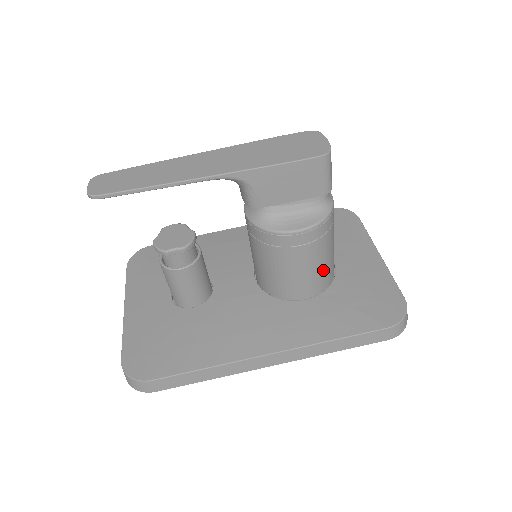
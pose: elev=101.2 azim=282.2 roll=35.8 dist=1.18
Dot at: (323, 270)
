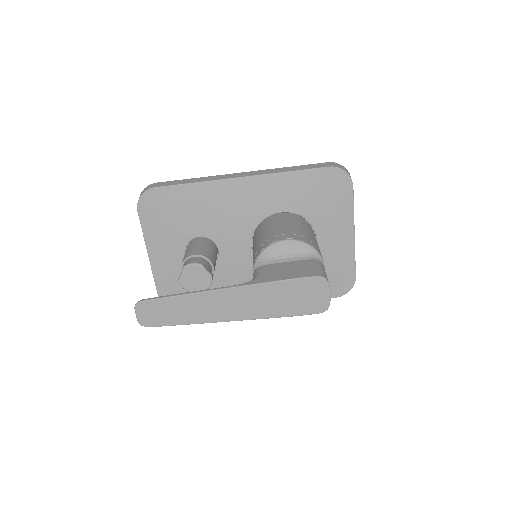
Dot at: occluded
